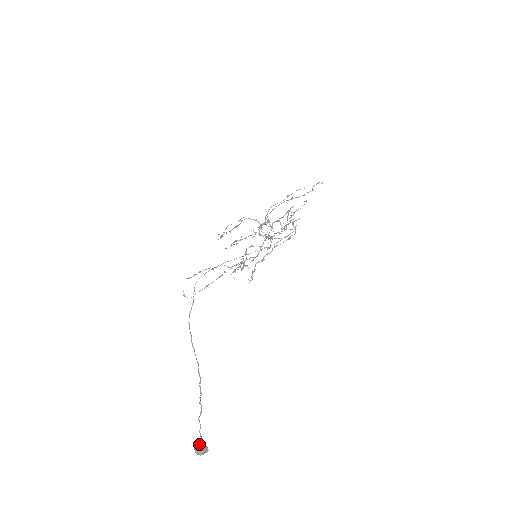
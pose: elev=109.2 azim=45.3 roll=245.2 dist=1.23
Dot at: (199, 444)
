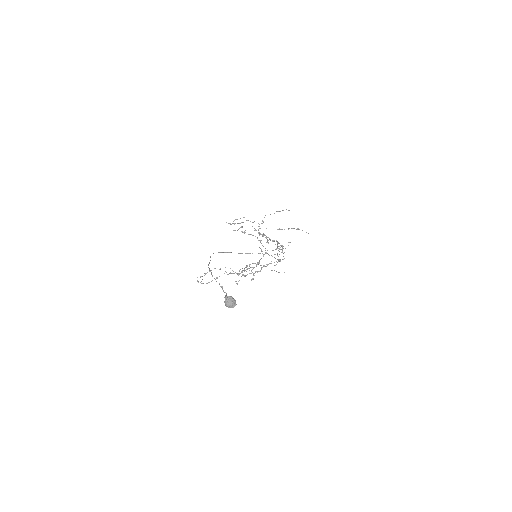
Dot at: (229, 296)
